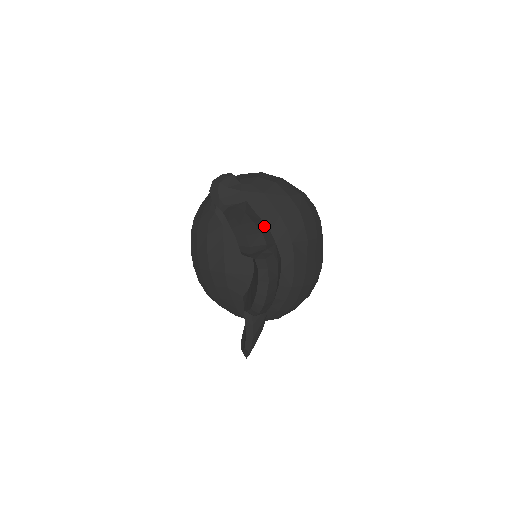
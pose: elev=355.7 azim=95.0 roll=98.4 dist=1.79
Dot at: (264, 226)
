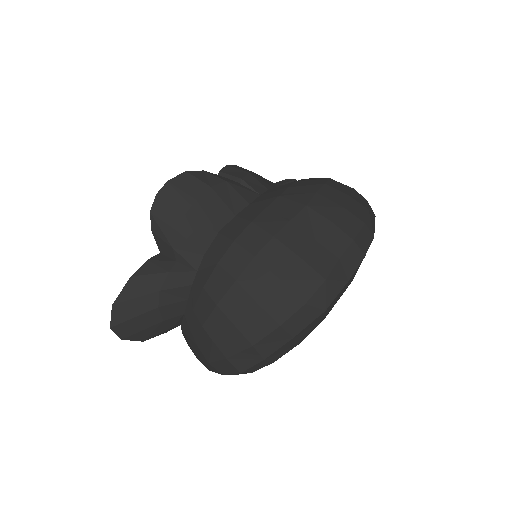
Dot at: (267, 185)
